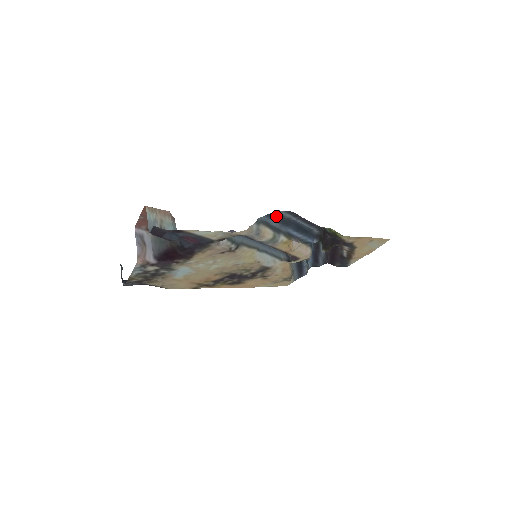
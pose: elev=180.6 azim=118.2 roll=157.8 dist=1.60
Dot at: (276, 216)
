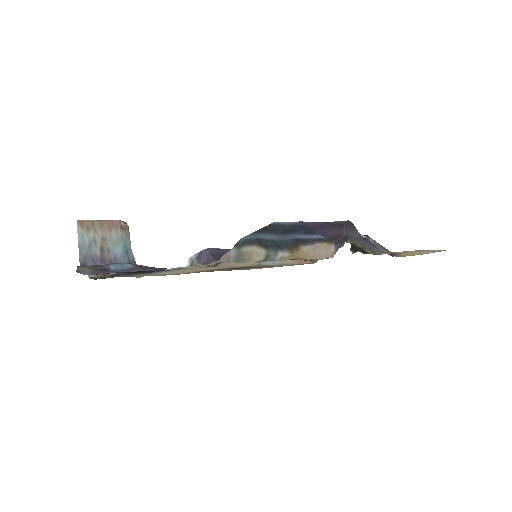
Dot at: (271, 229)
